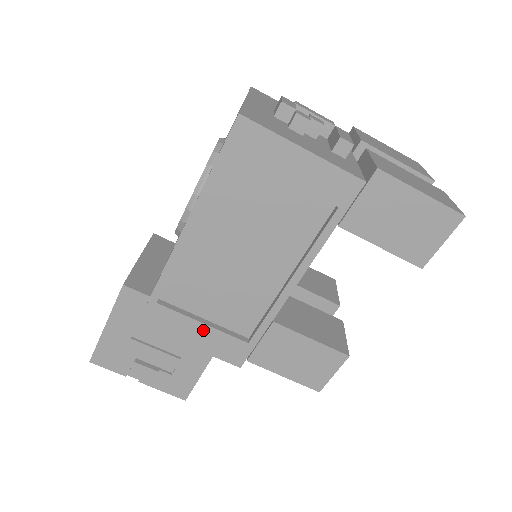
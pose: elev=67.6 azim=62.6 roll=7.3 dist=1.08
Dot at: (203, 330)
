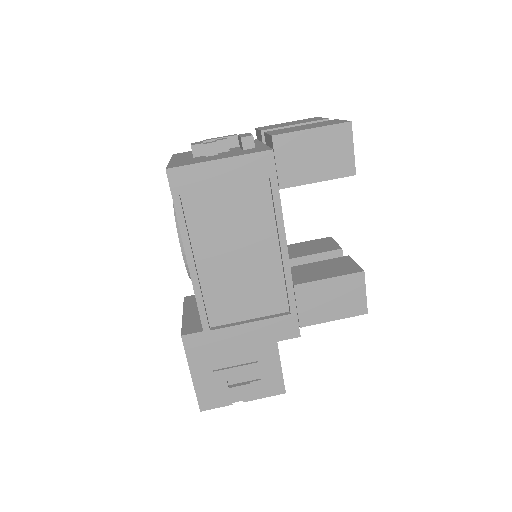
Dot at: (254, 327)
